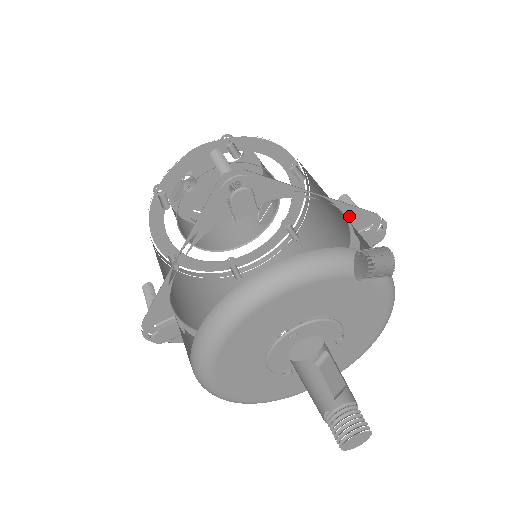
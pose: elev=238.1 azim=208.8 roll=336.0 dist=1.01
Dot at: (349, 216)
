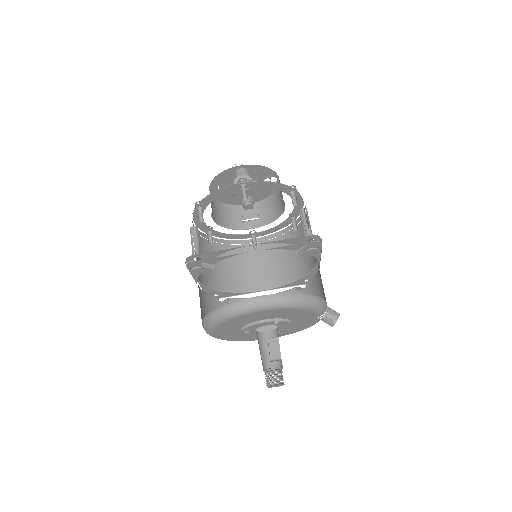
Dot at: (314, 276)
